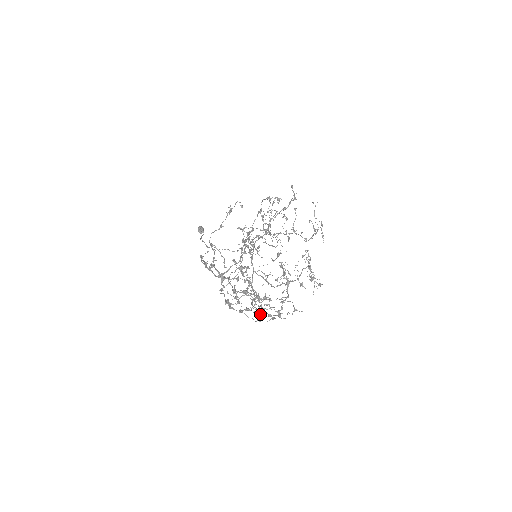
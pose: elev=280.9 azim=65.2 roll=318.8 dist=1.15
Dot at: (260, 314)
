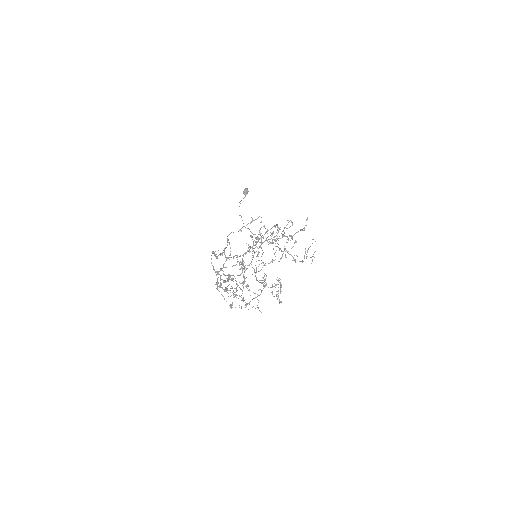
Dot at: occluded
